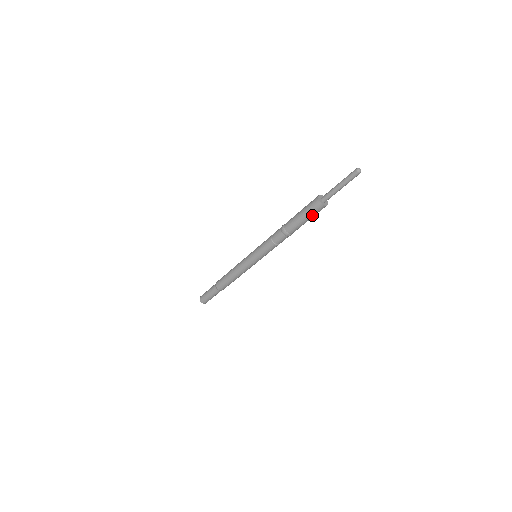
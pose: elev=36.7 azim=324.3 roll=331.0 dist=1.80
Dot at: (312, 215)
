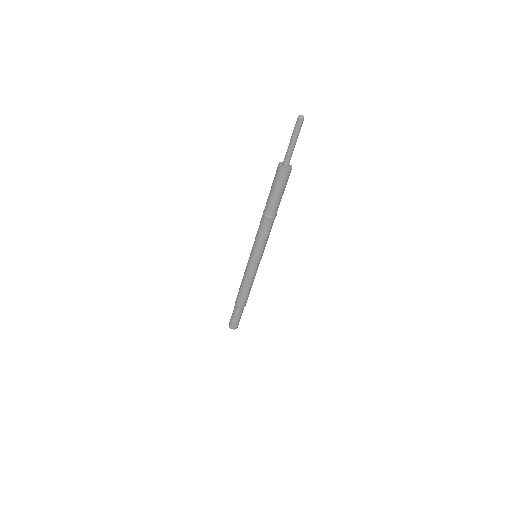
Dot at: (280, 186)
